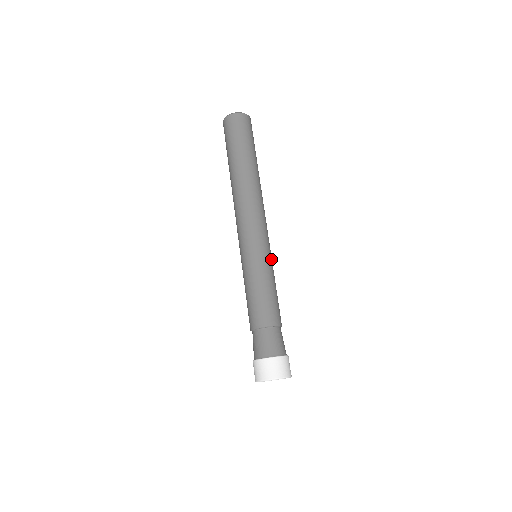
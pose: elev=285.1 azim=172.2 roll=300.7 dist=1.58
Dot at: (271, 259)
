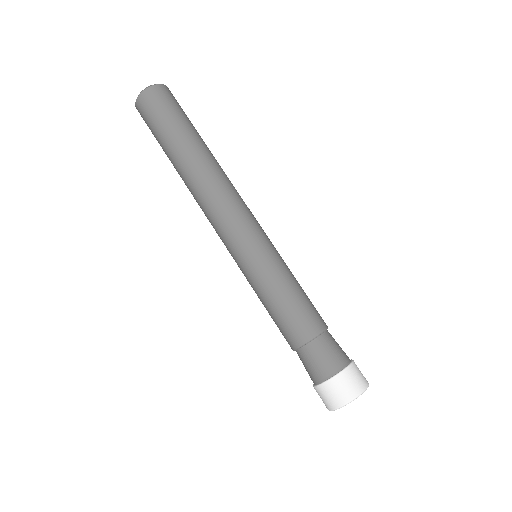
Dot at: occluded
